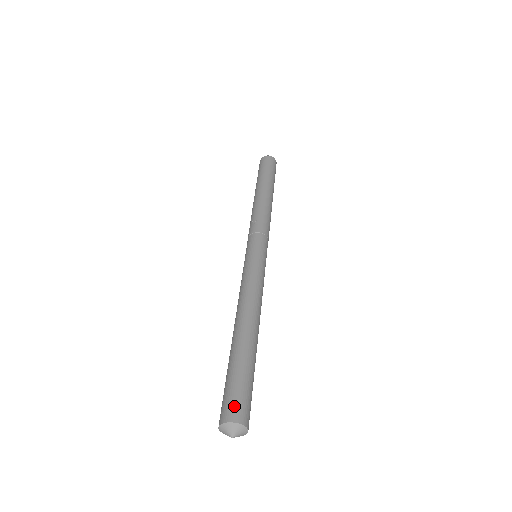
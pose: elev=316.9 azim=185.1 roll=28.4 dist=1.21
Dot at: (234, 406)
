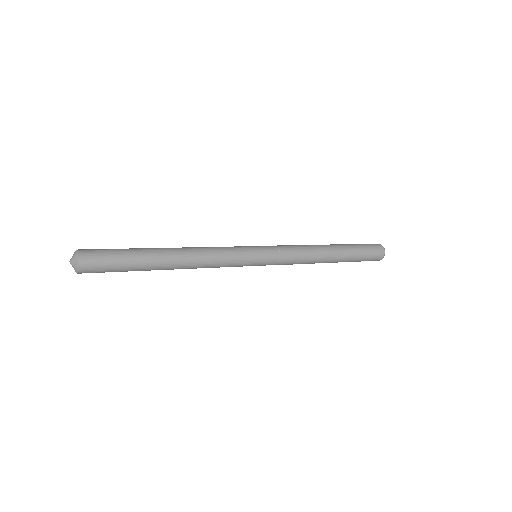
Dot at: occluded
